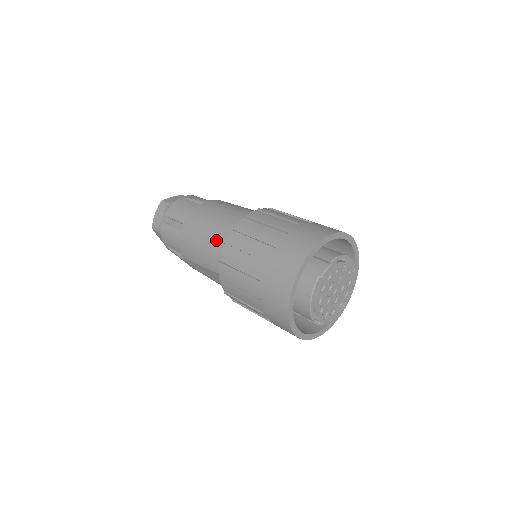
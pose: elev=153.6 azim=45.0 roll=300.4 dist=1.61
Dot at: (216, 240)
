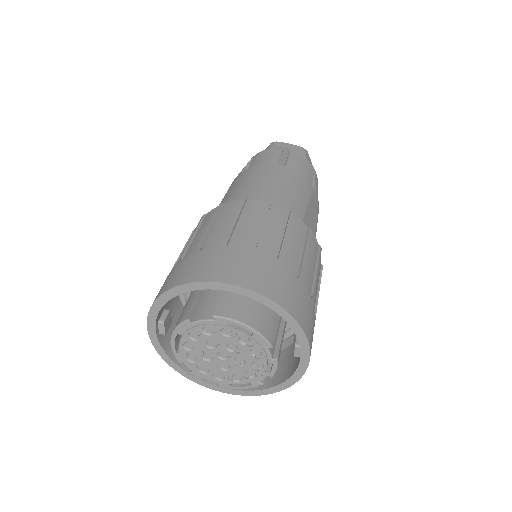
Dot at: occluded
